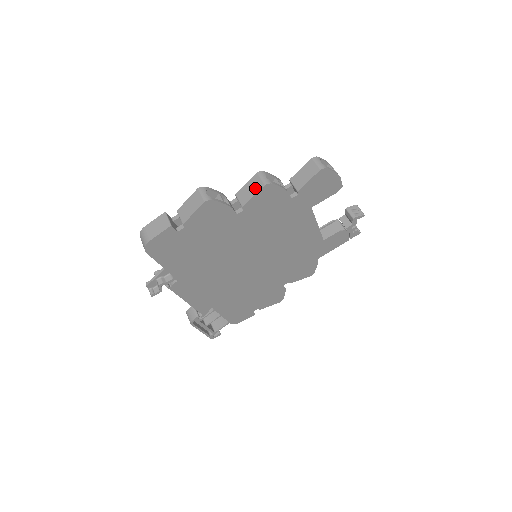
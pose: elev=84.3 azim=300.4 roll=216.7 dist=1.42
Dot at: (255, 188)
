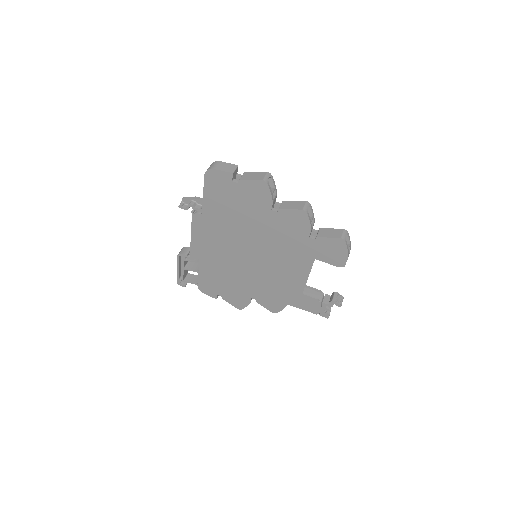
Dot at: (296, 206)
